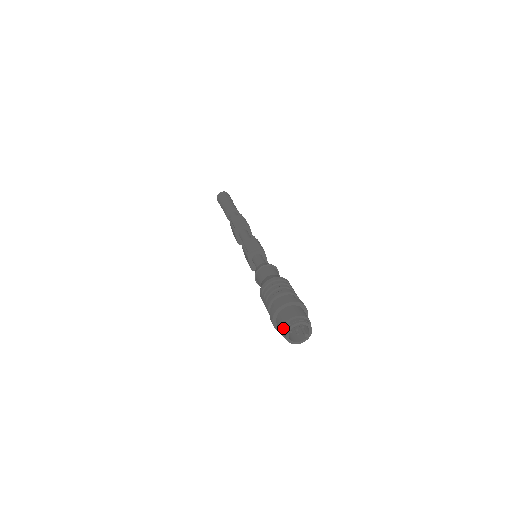
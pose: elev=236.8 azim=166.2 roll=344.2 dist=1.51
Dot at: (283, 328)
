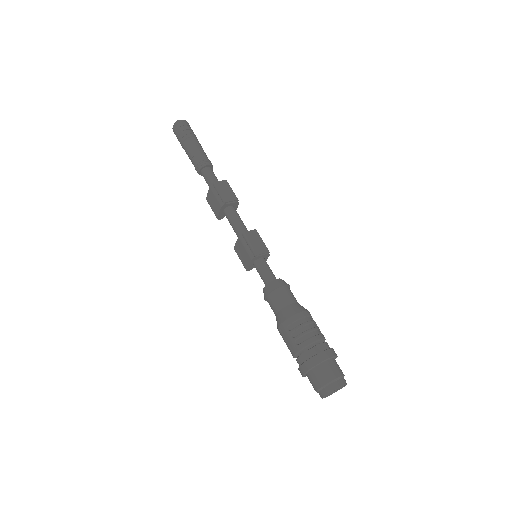
Dot at: (324, 387)
